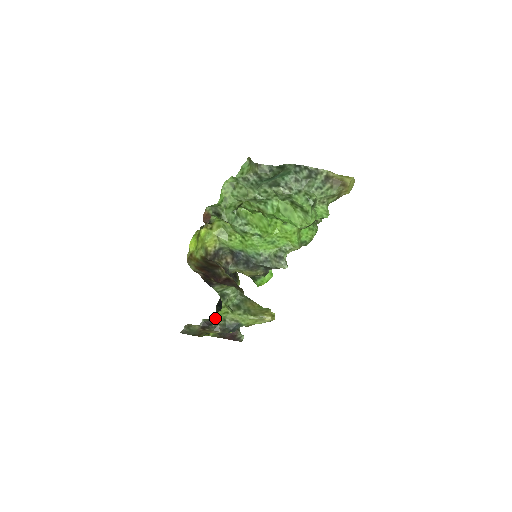
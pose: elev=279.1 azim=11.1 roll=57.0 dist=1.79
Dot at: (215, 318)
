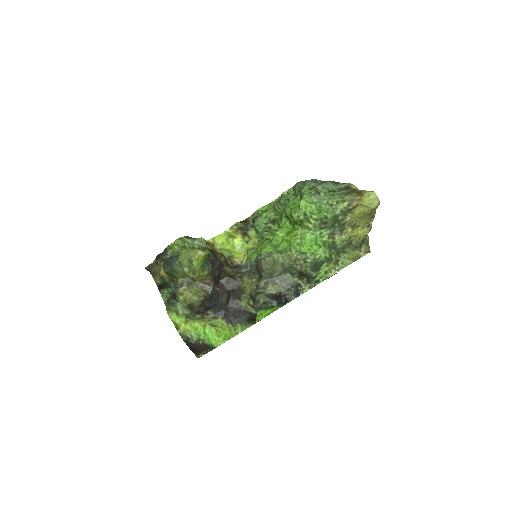
Dot at: (169, 249)
